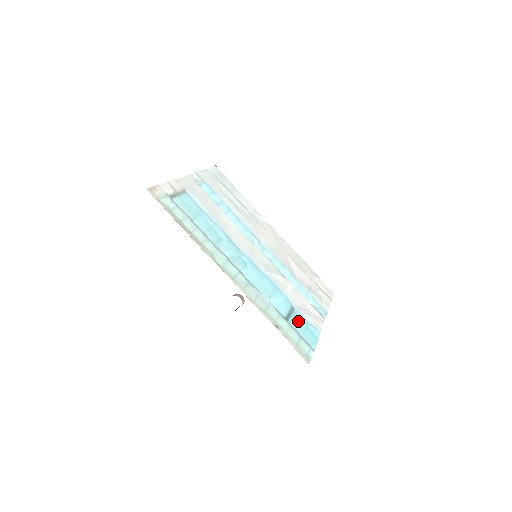
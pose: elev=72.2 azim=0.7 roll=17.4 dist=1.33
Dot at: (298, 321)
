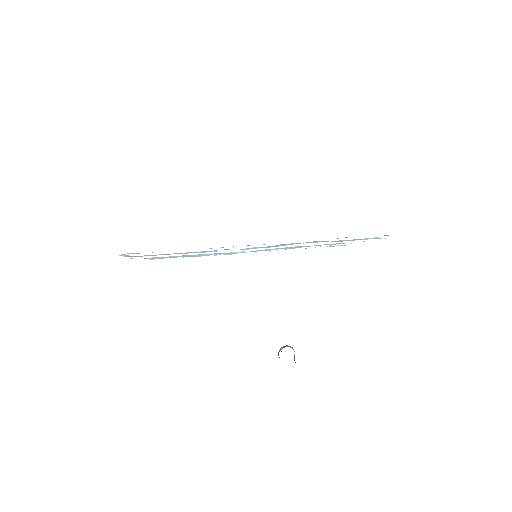
Dot at: occluded
